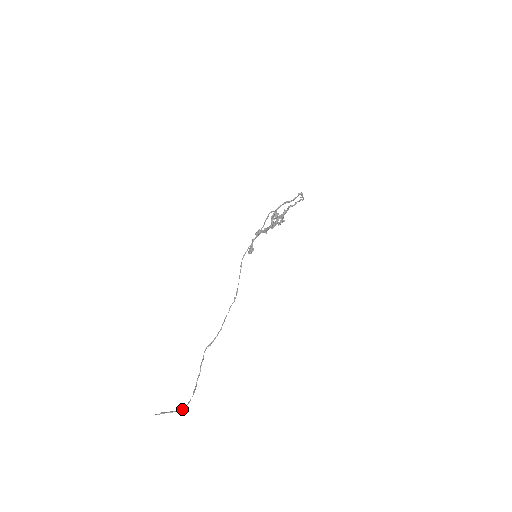
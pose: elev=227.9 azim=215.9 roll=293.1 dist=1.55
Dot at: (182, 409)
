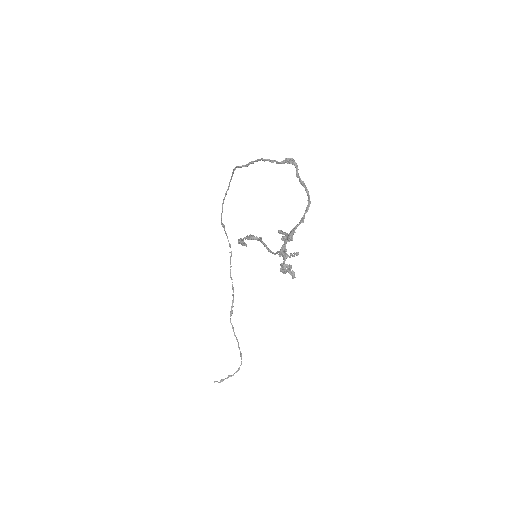
Dot at: occluded
